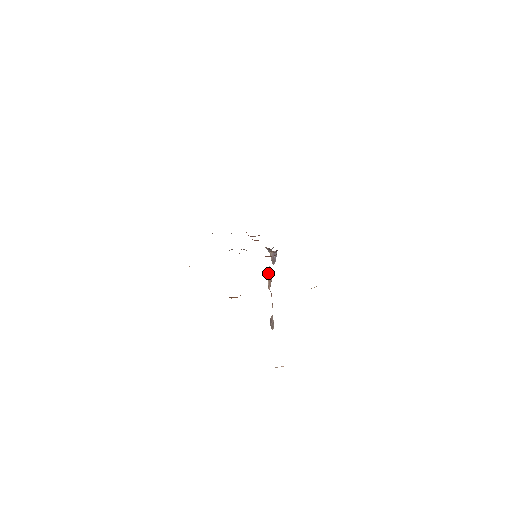
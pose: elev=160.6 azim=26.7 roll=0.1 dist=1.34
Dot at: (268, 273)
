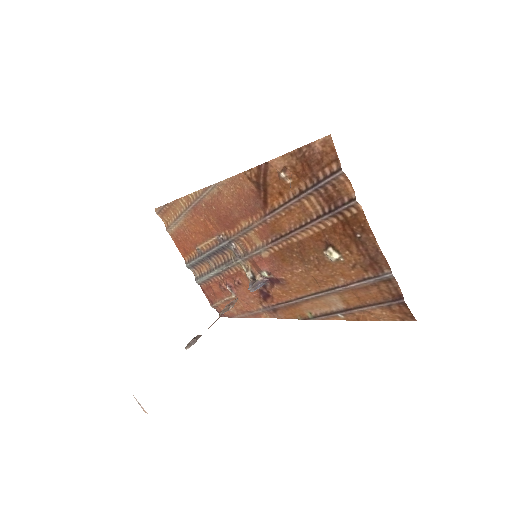
Dot at: (232, 301)
